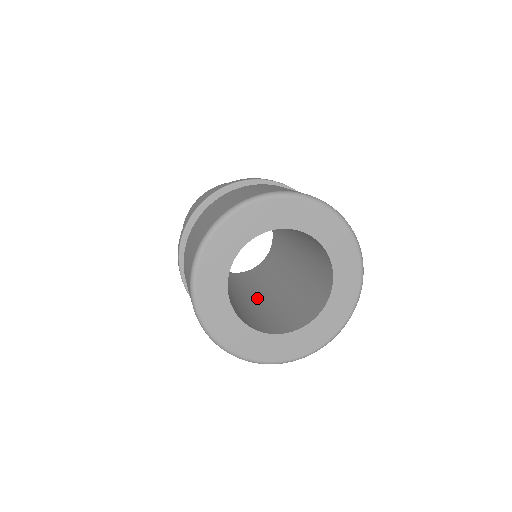
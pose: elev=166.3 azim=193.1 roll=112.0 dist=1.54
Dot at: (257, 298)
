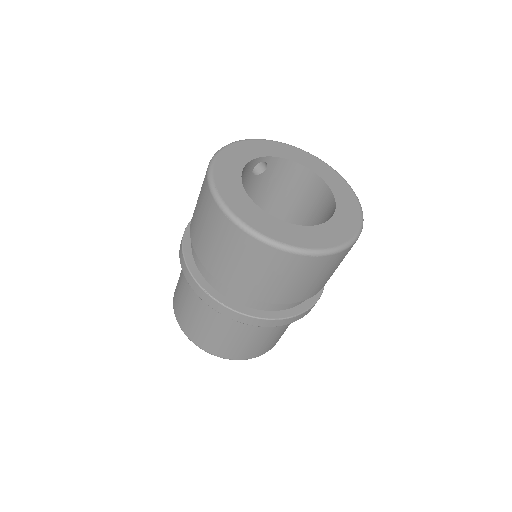
Dot at: occluded
